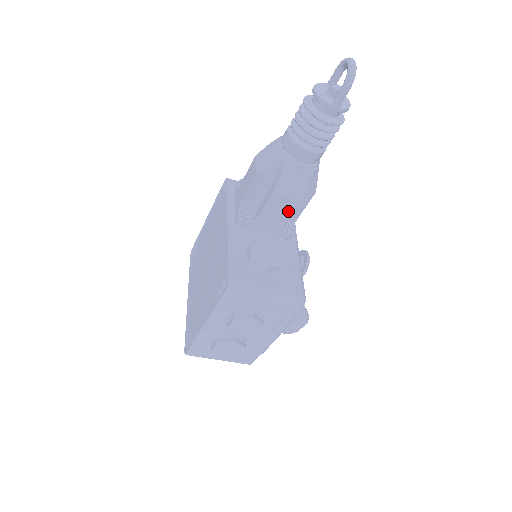
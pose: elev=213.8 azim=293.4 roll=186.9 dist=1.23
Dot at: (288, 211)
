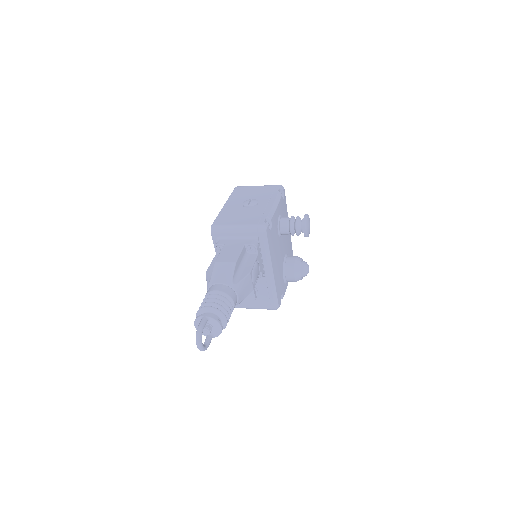
Dot at: occluded
